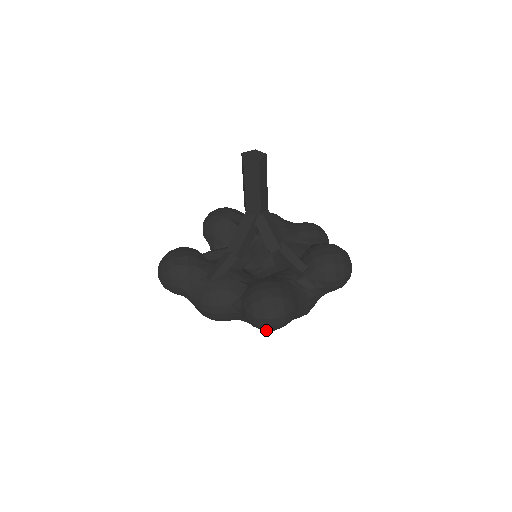
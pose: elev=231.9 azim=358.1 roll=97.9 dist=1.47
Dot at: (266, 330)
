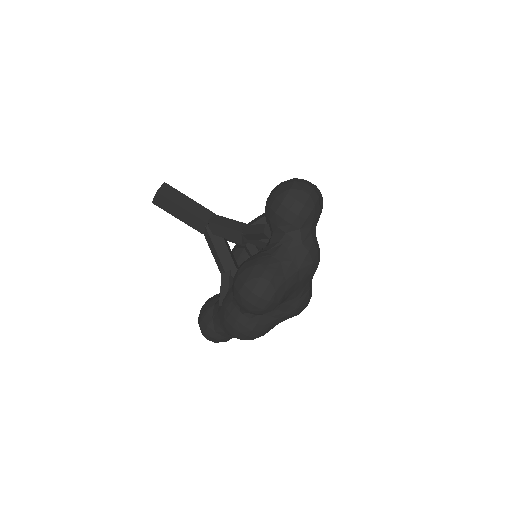
Dot at: (266, 308)
